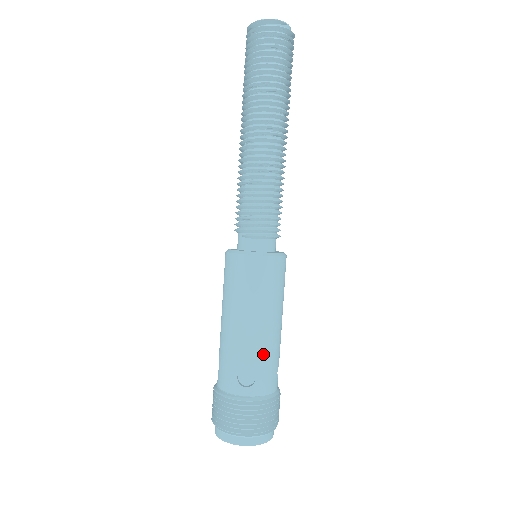
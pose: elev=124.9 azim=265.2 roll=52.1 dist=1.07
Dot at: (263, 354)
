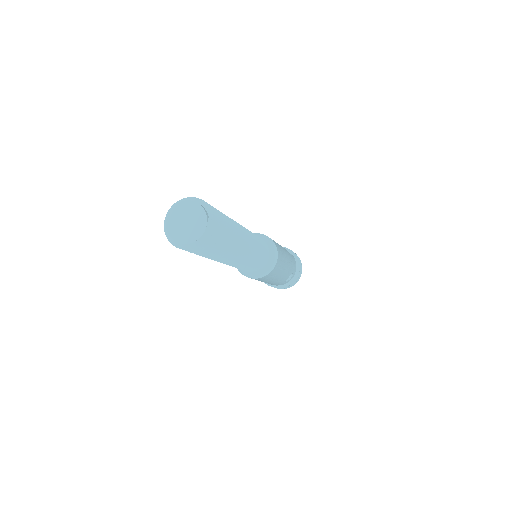
Dot at: (291, 268)
